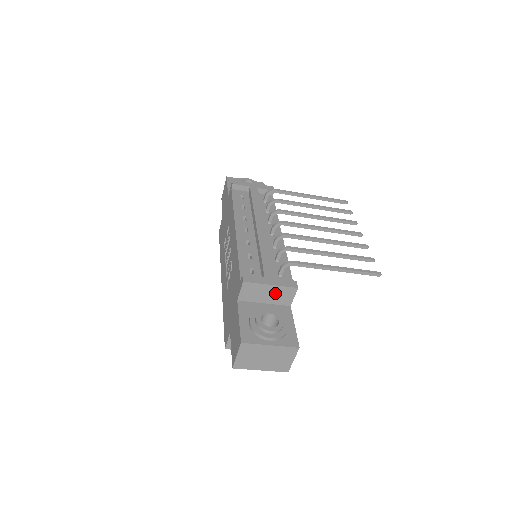
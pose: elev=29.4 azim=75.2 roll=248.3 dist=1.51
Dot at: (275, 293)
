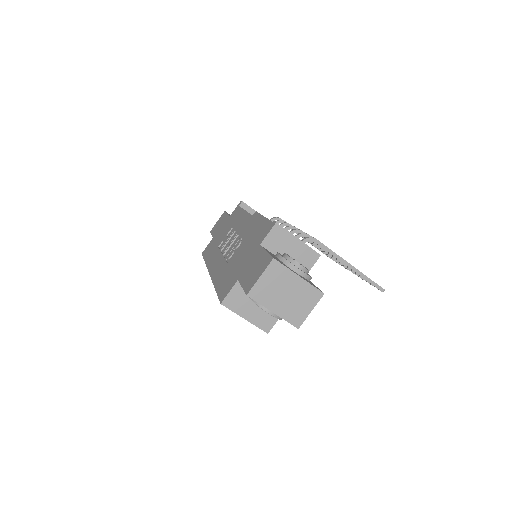
Dot at: (298, 252)
